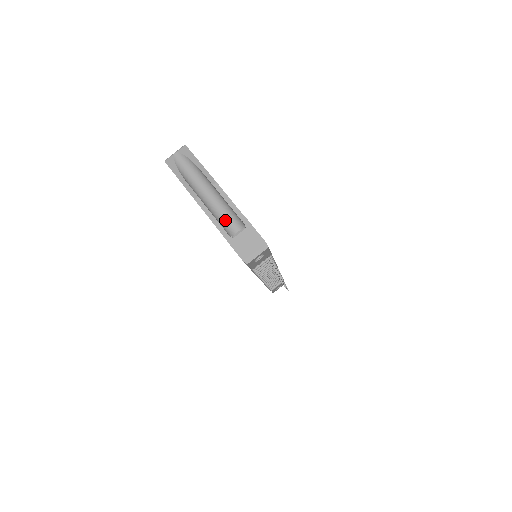
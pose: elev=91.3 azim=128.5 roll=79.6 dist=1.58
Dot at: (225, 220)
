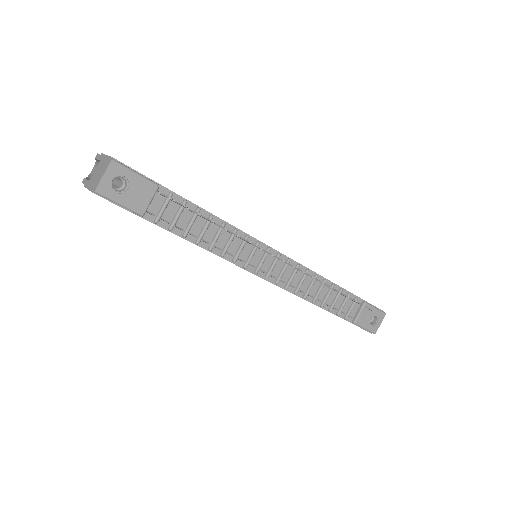
Dot at: occluded
